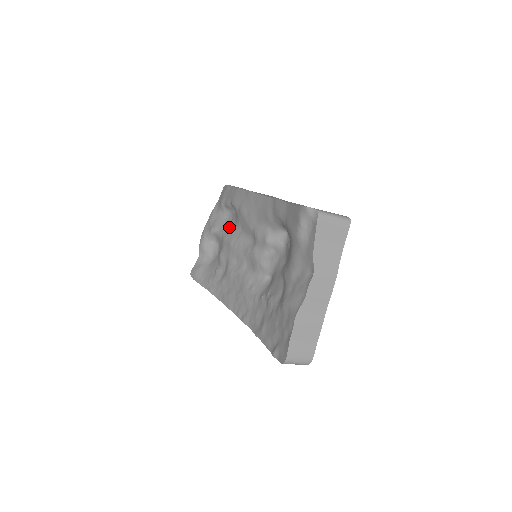
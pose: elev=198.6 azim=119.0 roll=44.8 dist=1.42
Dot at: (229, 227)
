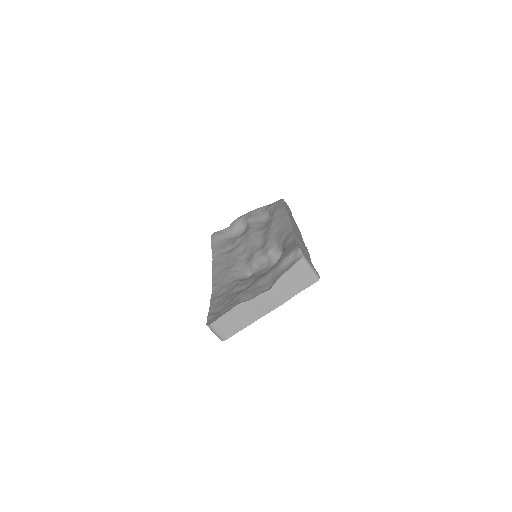
Dot at: (259, 225)
